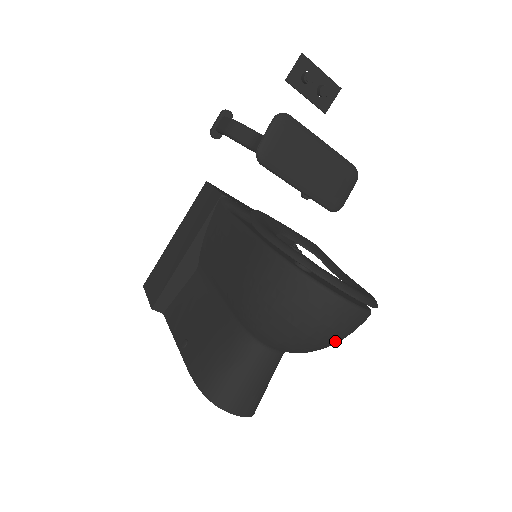
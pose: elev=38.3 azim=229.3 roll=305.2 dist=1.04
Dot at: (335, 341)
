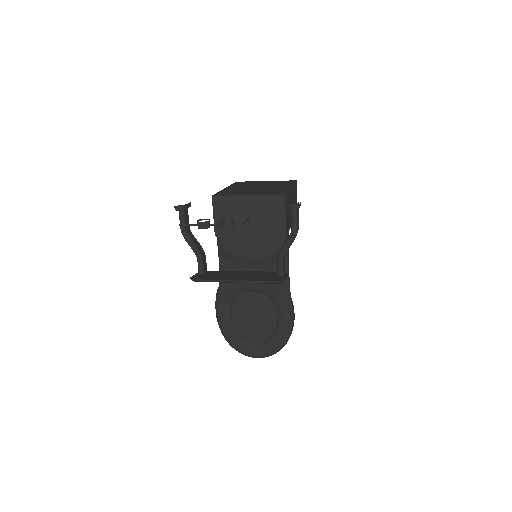
Dot at: occluded
